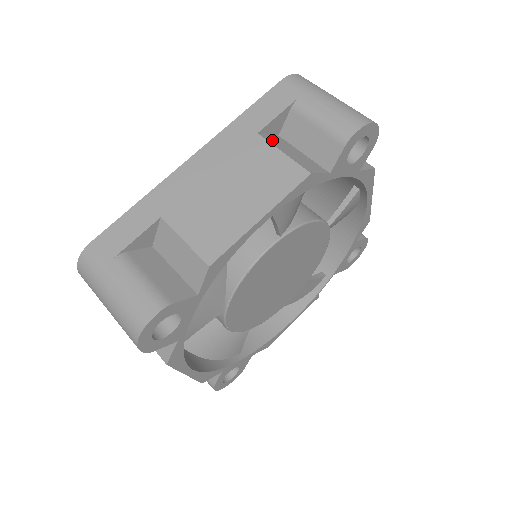
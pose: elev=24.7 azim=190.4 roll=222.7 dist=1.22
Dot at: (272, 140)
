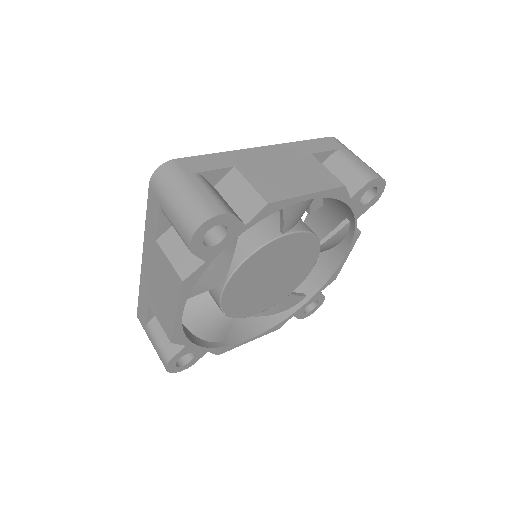
Dot at: (166, 242)
